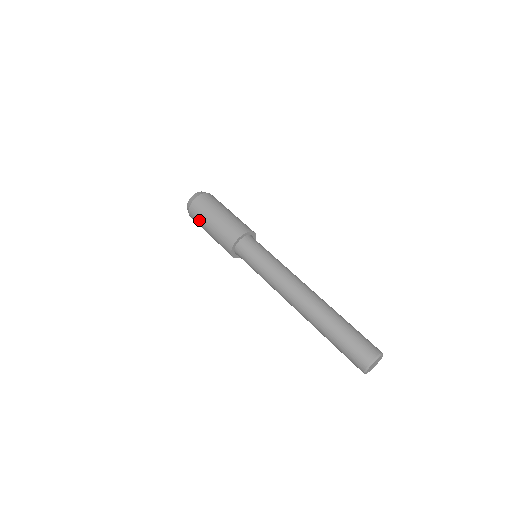
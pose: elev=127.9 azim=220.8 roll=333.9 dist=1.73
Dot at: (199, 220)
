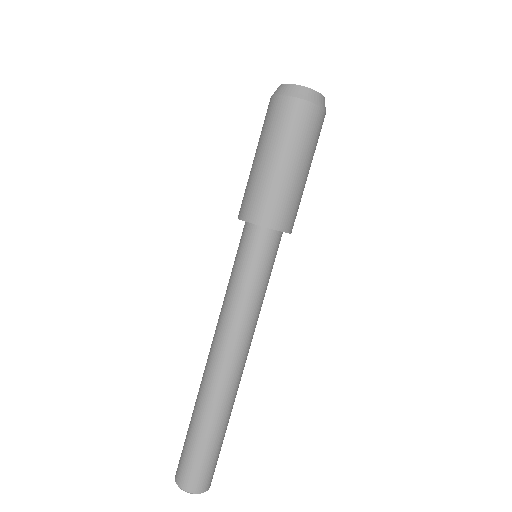
Dot at: occluded
